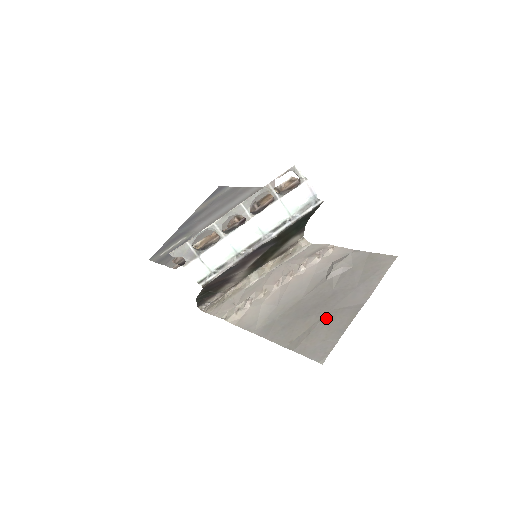
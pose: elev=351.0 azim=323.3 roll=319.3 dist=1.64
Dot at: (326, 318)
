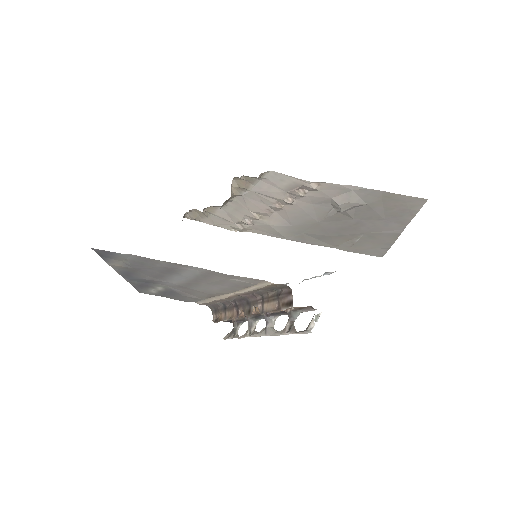
Dot at: (365, 238)
